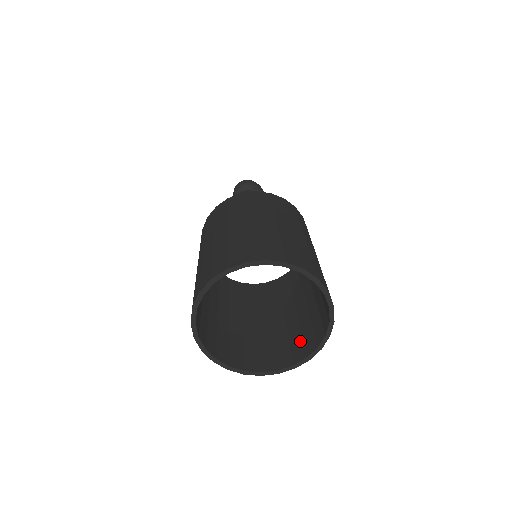
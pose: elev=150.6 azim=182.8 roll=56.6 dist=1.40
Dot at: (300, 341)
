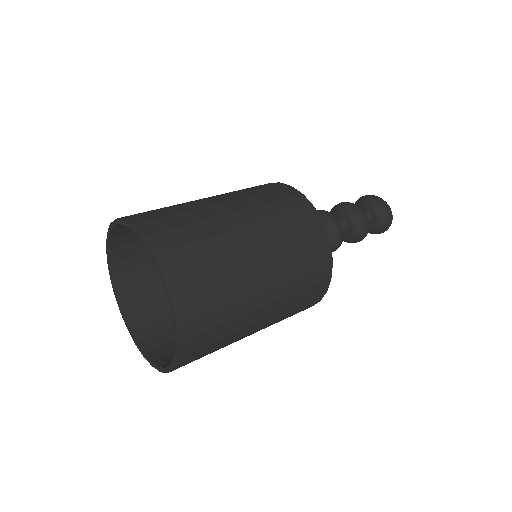
Dot at: occluded
